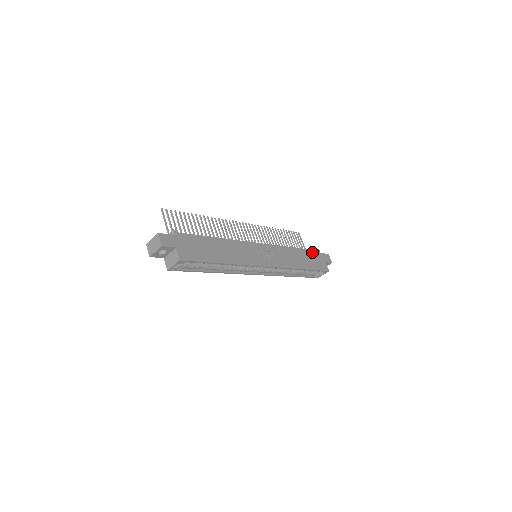
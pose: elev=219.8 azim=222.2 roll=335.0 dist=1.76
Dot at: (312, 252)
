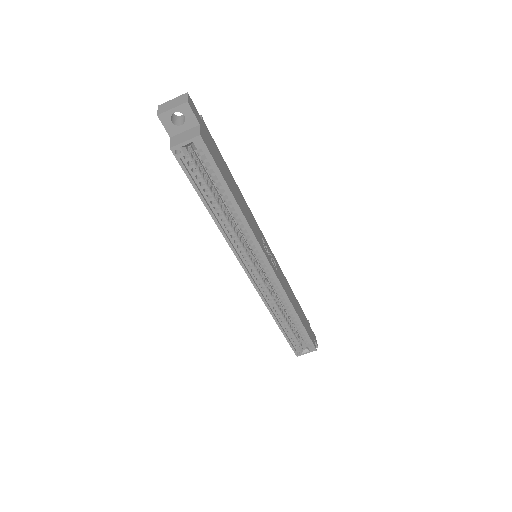
Dot at: (304, 315)
